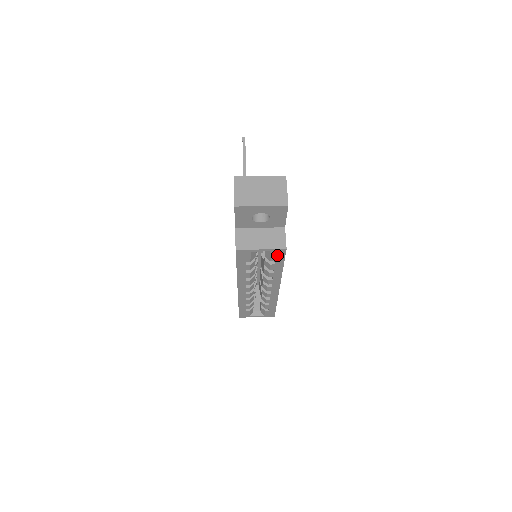
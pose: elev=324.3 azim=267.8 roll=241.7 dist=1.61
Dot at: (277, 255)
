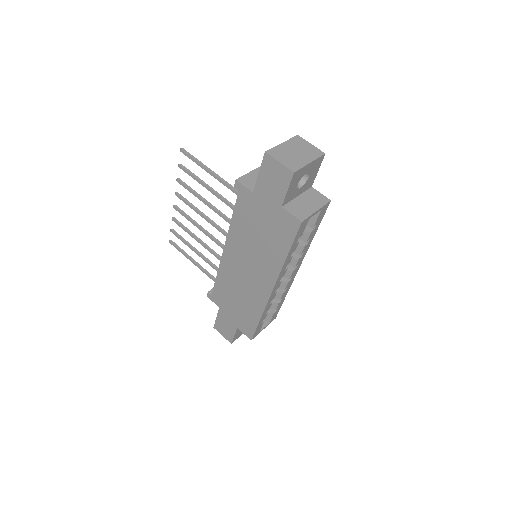
Dot at: (321, 214)
